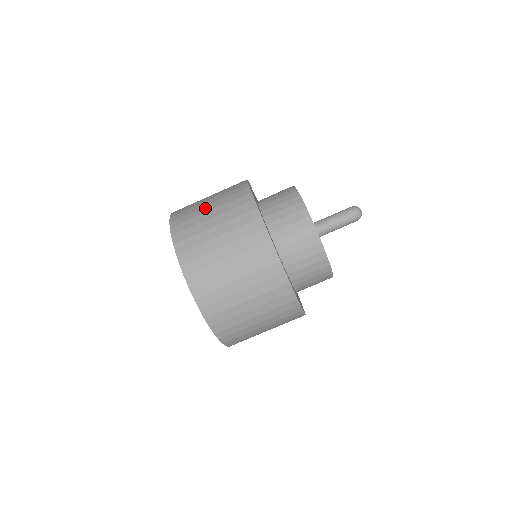
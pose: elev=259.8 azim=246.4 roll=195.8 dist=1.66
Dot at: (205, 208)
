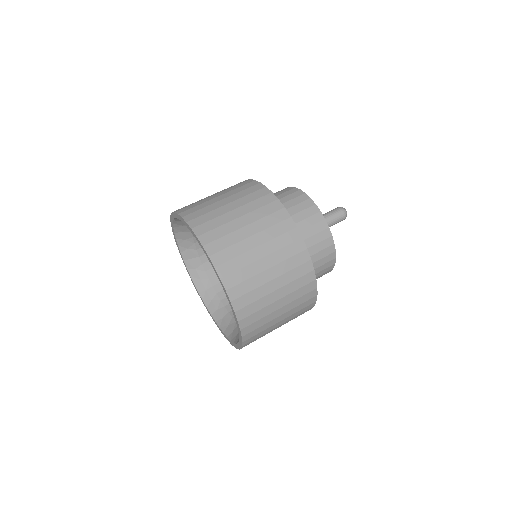
Dot at: occluded
